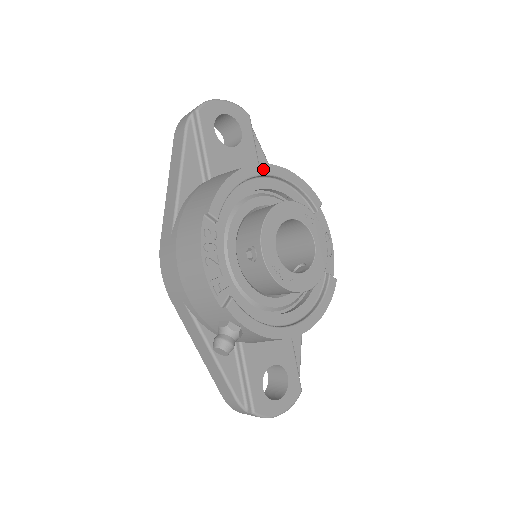
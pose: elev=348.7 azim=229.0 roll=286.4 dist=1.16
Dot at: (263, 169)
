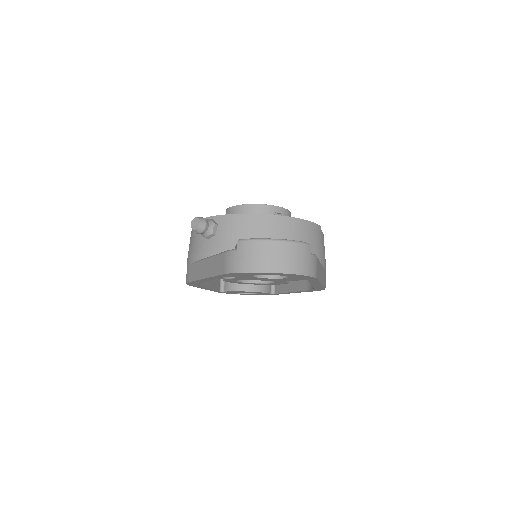
Dot at: occluded
